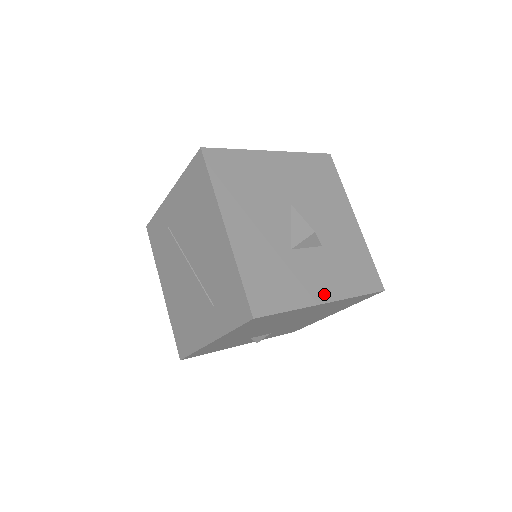
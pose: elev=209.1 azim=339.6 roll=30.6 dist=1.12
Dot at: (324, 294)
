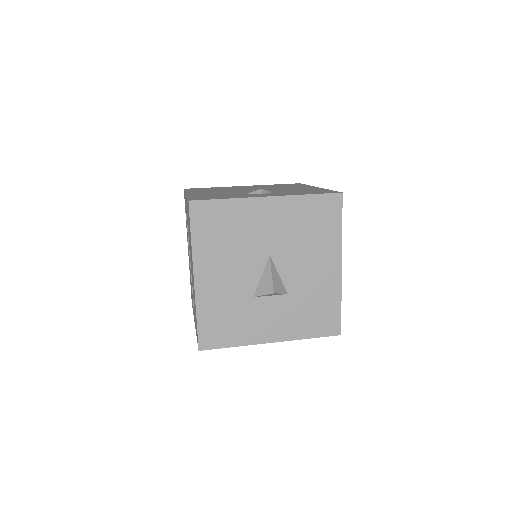
Dot at: (272, 335)
